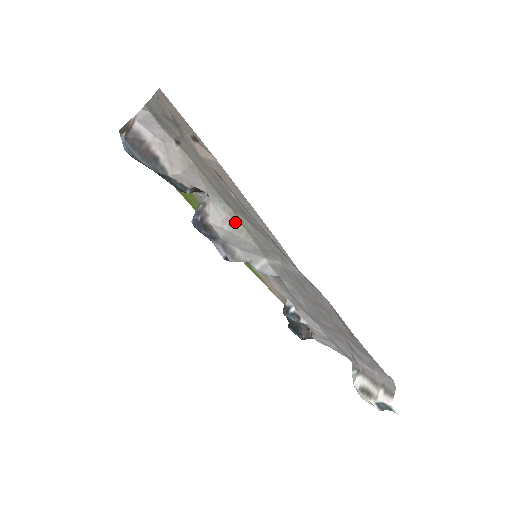
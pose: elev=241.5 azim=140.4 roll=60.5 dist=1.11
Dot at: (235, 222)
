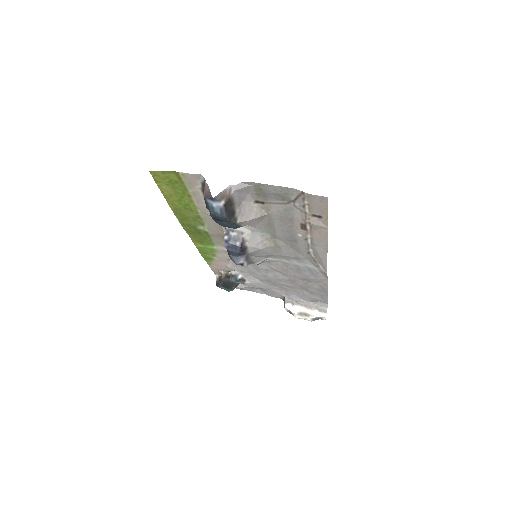
Dot at: (268, 243)
